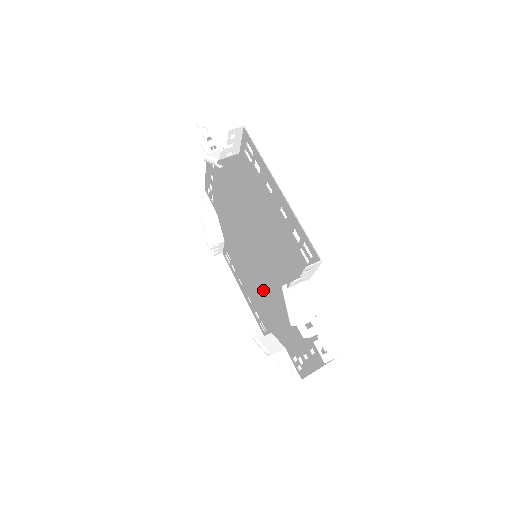
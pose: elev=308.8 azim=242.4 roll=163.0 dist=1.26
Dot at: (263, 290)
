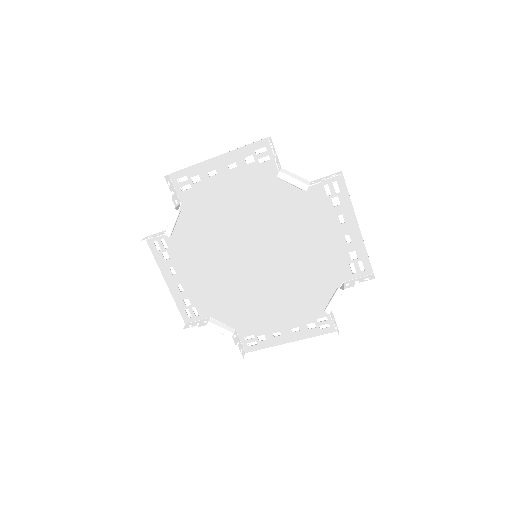
Dot at: (287, 277)
